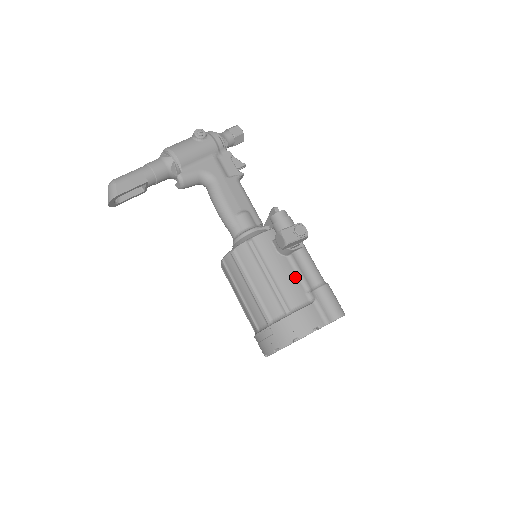
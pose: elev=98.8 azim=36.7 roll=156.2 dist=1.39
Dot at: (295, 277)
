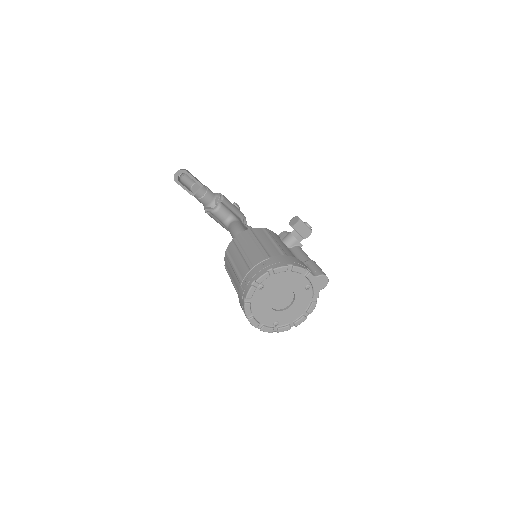
Dot at: (293, 254)
